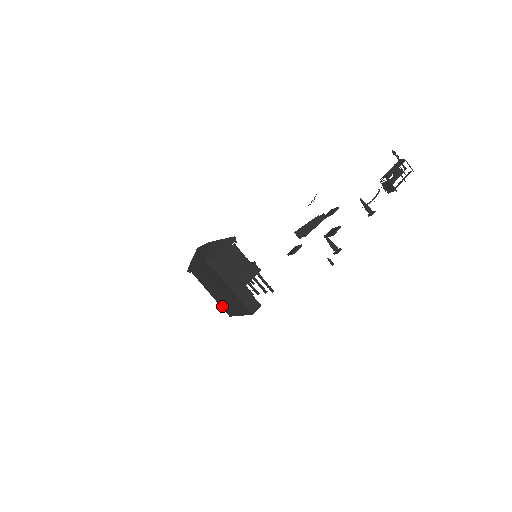
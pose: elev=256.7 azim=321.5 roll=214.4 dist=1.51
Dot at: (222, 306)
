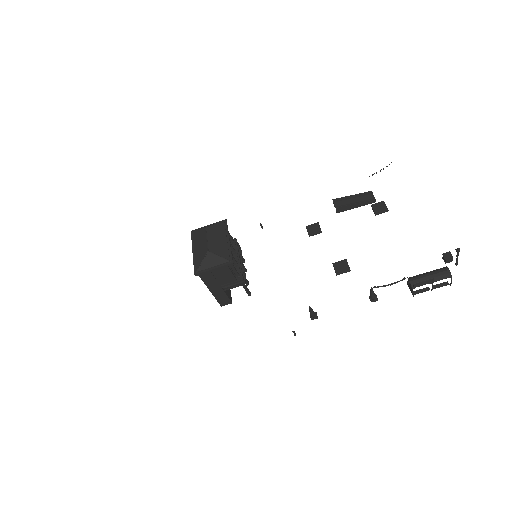
Dot at: occluded
